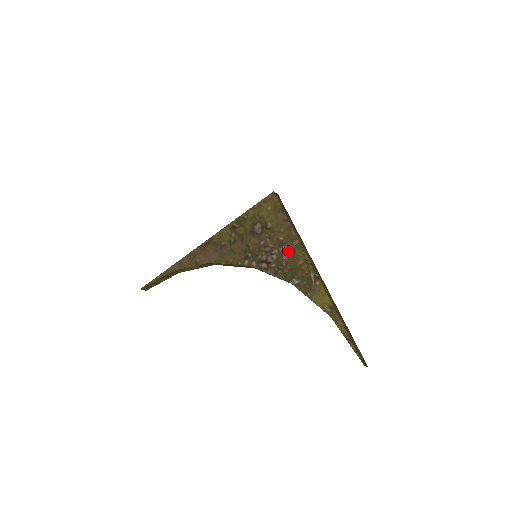
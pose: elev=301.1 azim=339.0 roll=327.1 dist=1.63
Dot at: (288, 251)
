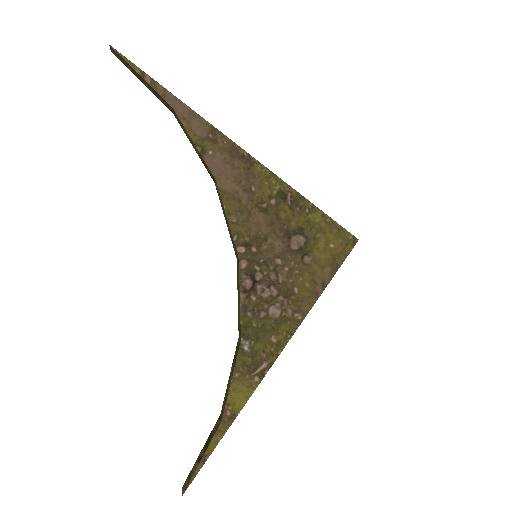
Dot at: (283, 311)
